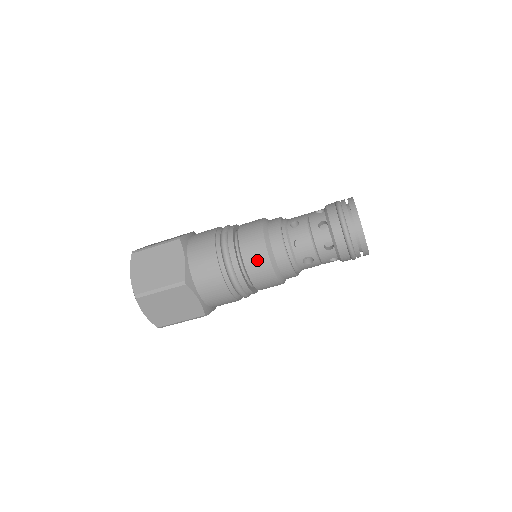
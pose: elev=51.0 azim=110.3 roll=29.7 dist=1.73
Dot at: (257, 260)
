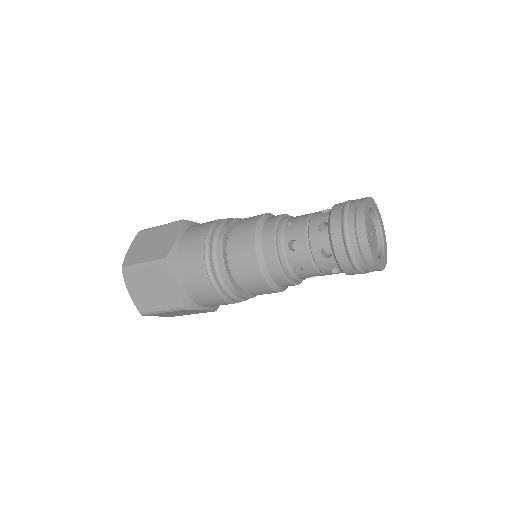
Dot at: (256, 287)
